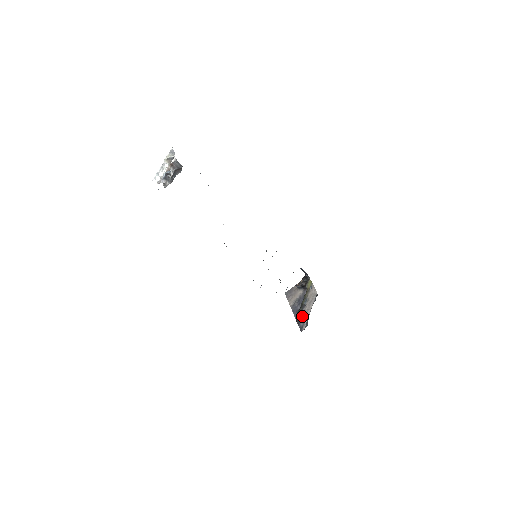
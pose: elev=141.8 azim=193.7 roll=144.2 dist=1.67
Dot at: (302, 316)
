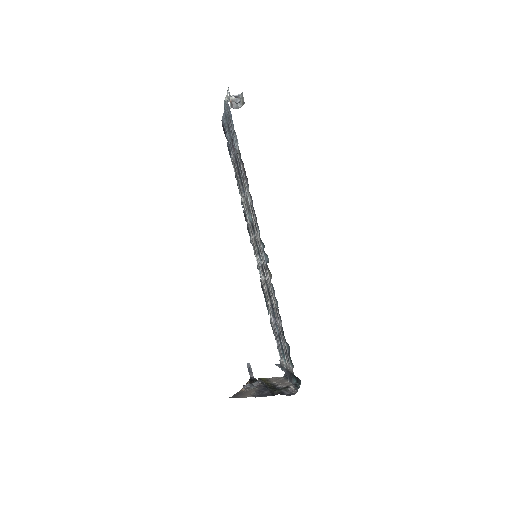
Dot at: (282, 387)
